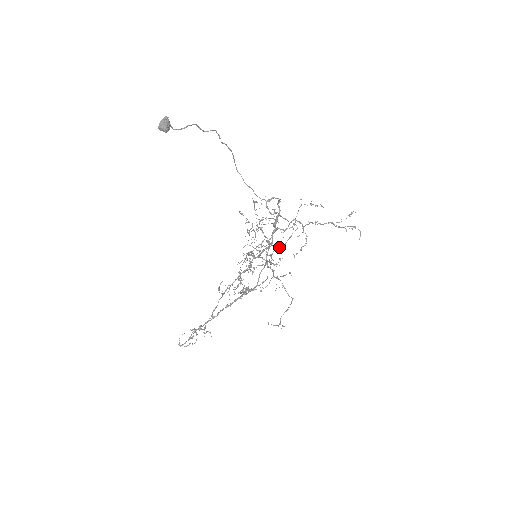
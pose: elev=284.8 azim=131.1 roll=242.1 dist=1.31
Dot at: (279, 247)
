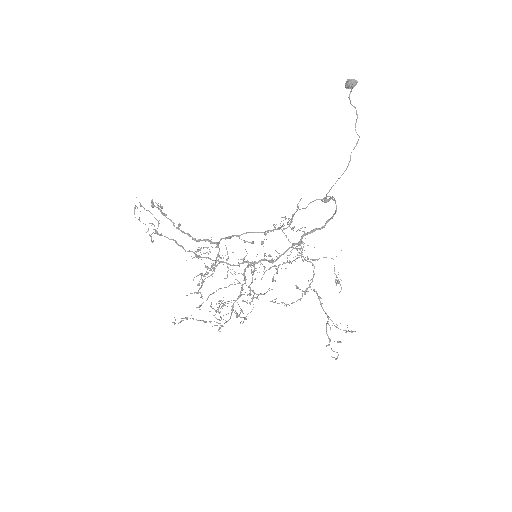
Dot at: occluded
